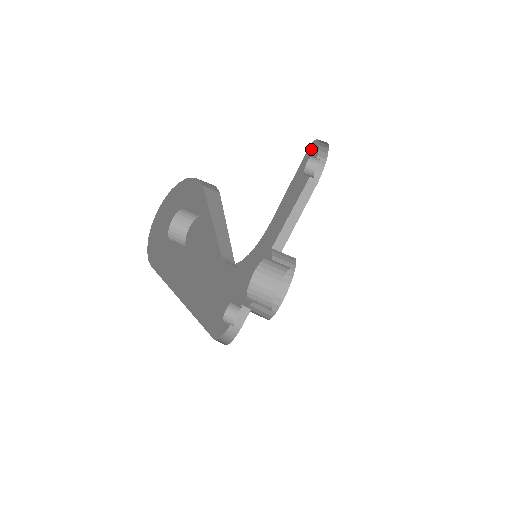
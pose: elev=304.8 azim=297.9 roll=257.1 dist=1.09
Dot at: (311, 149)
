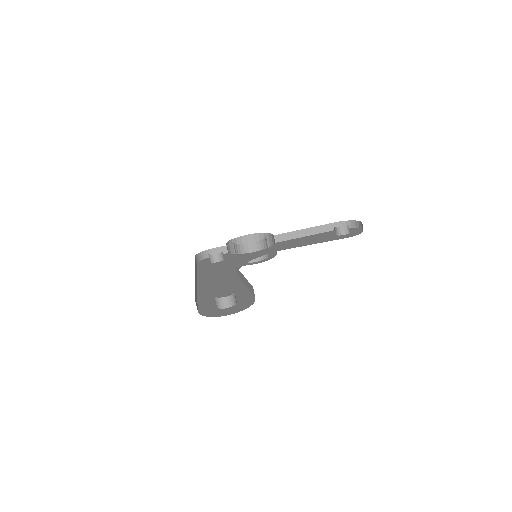
Dot at: occluded
